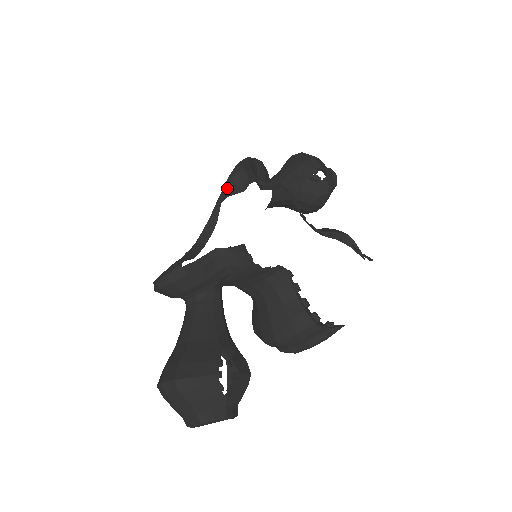
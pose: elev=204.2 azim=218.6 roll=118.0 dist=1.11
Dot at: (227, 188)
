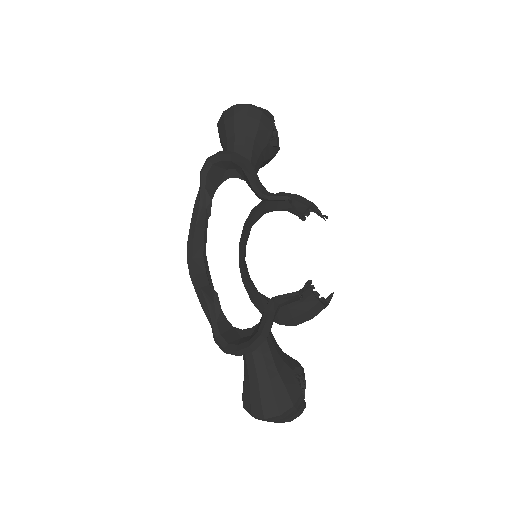
Dot at: (205, 188)
